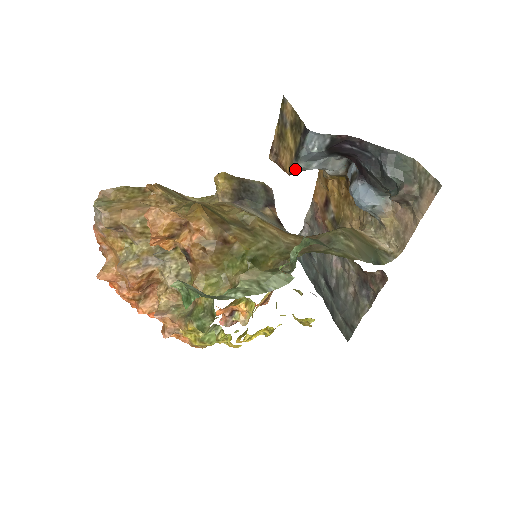
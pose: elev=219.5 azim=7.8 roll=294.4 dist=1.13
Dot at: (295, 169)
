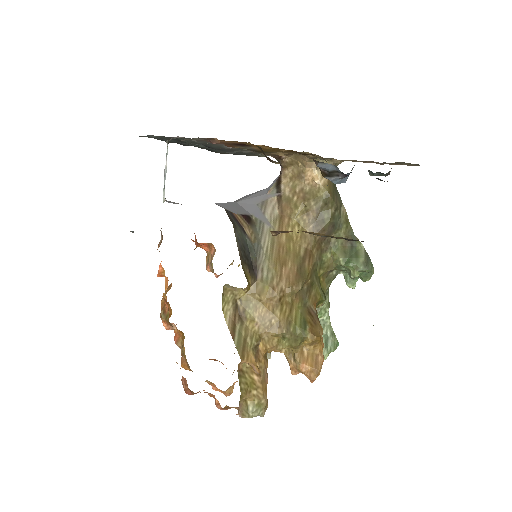
Dot at: occluded
